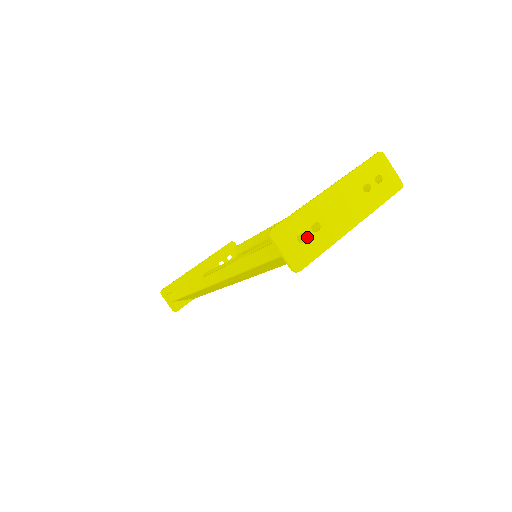
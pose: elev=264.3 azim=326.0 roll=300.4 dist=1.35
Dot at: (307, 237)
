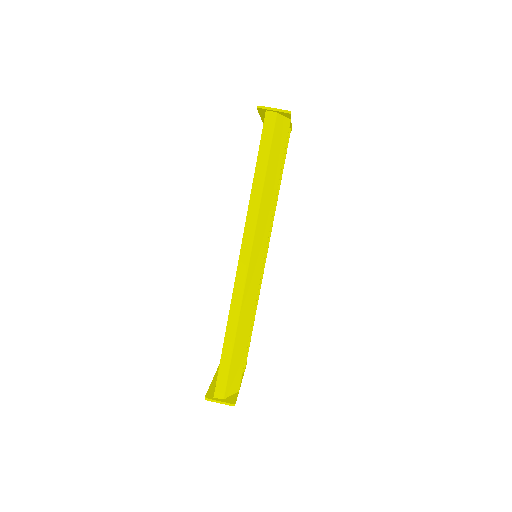
Dot at: occluded
